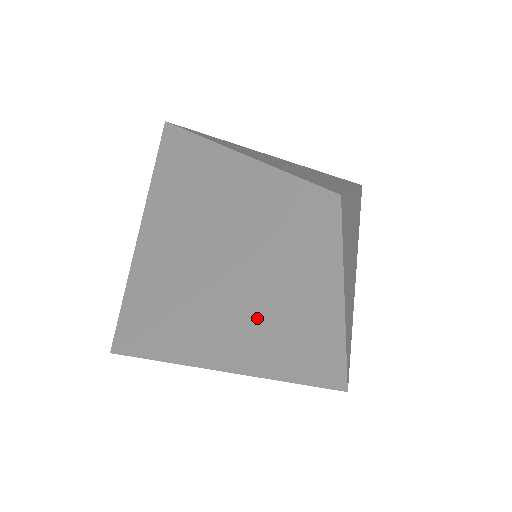
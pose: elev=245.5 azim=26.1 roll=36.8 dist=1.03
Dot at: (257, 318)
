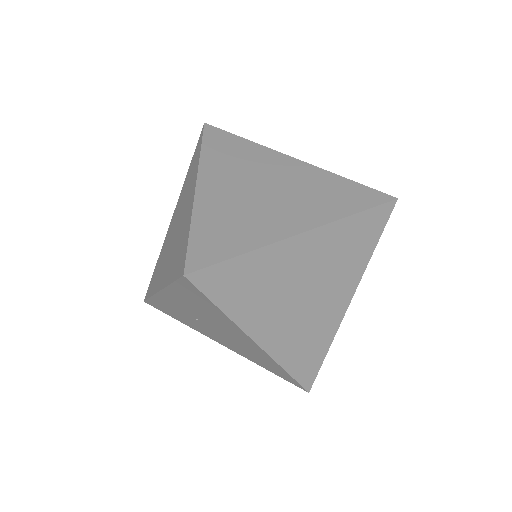
Dot at: (306, 282)
